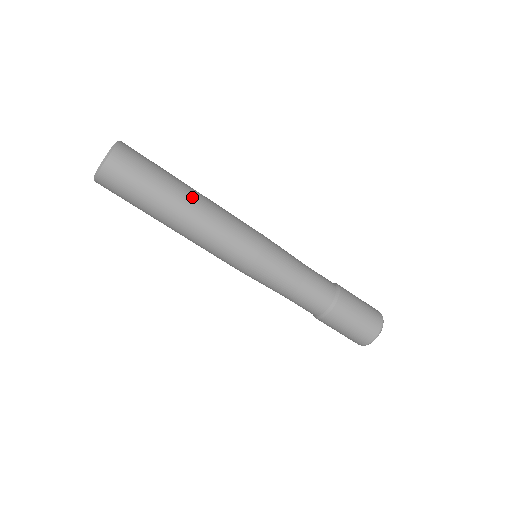
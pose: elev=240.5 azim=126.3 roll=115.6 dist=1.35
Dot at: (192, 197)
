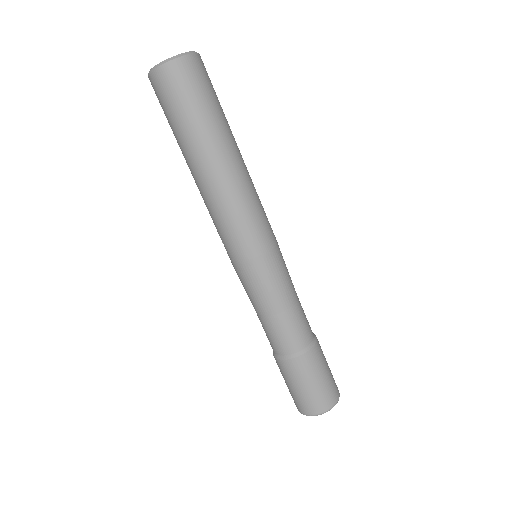
Dot at: occluded
